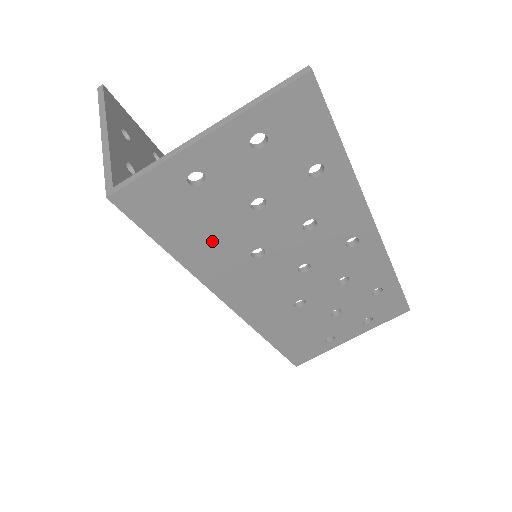
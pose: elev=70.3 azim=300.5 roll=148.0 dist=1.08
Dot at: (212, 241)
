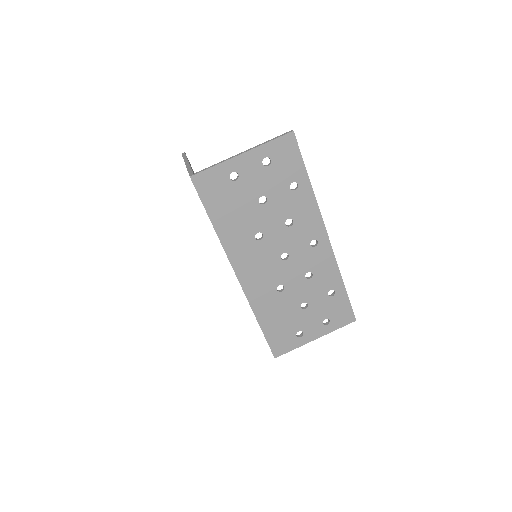
Dot at: (235, 220)
